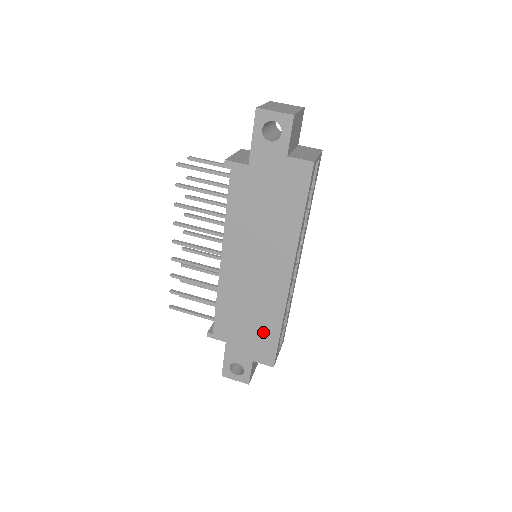
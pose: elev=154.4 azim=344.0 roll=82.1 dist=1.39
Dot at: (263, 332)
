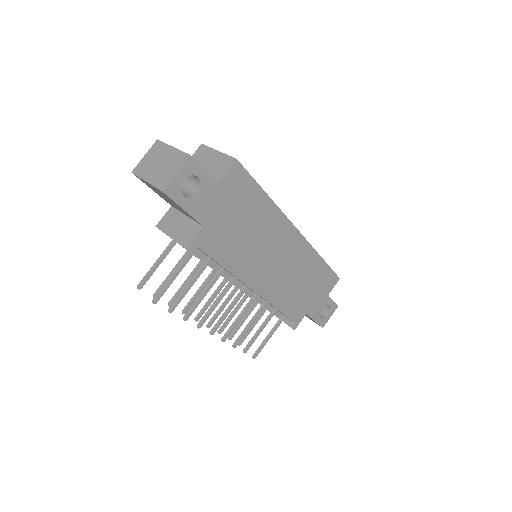
Dot at: (317, 276)
